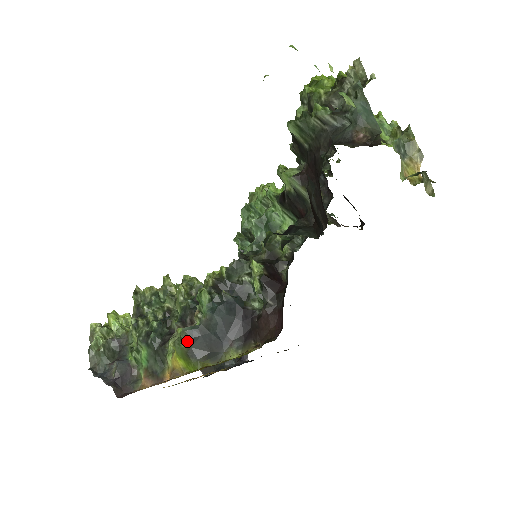
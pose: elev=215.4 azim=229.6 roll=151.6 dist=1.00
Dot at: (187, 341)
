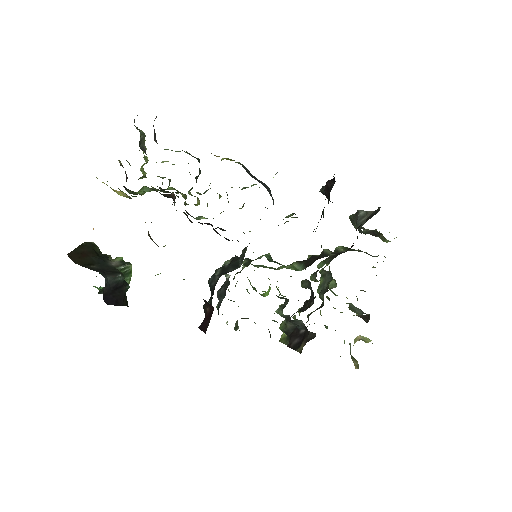
Dot at: (242, 164)
